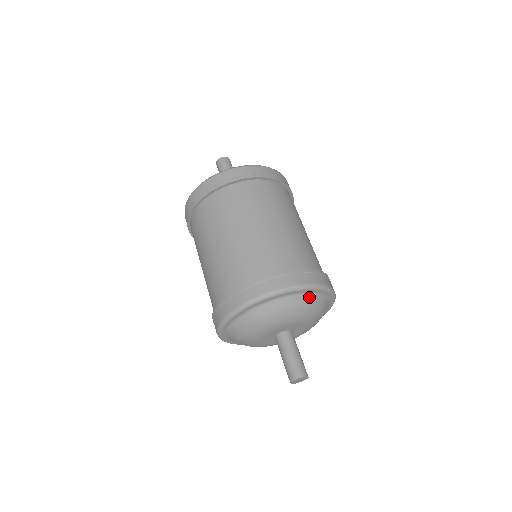
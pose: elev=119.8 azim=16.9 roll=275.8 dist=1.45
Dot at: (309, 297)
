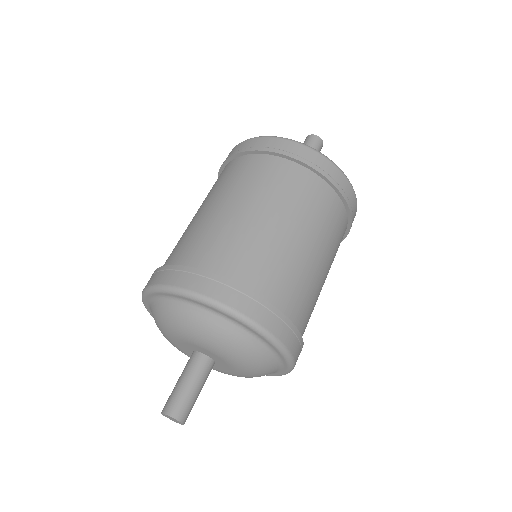
Dot at: (191, 308)
